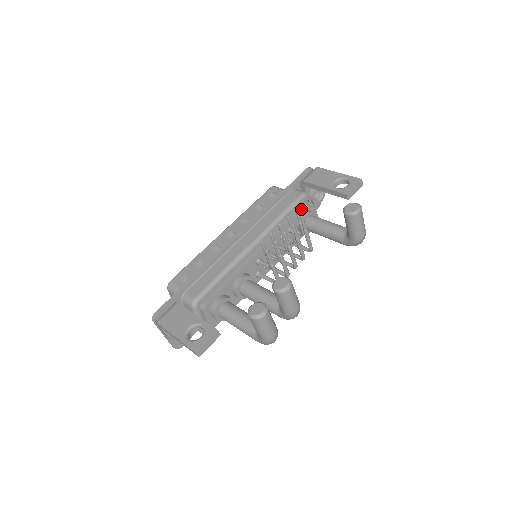
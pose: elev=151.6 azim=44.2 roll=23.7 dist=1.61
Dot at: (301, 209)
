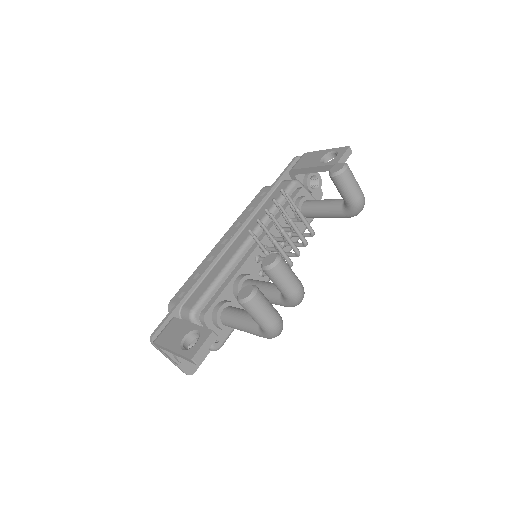
Dot at: (294, 196)
